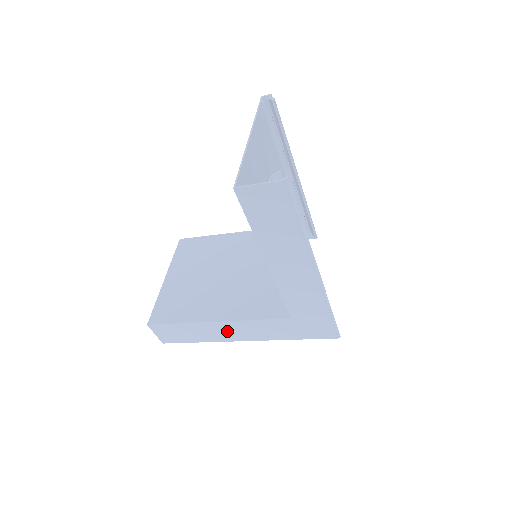
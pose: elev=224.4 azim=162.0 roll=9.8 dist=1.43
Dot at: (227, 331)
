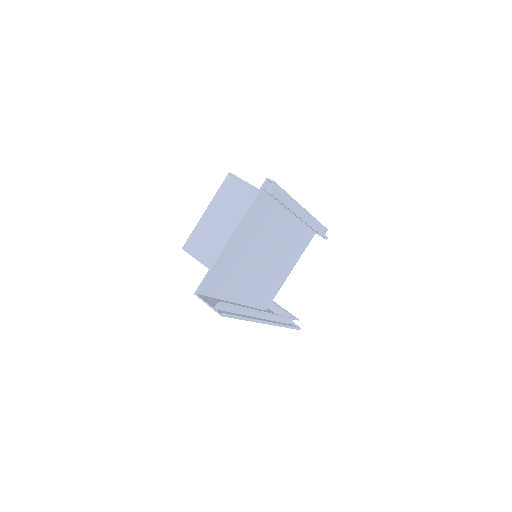
Dot at: occluded
